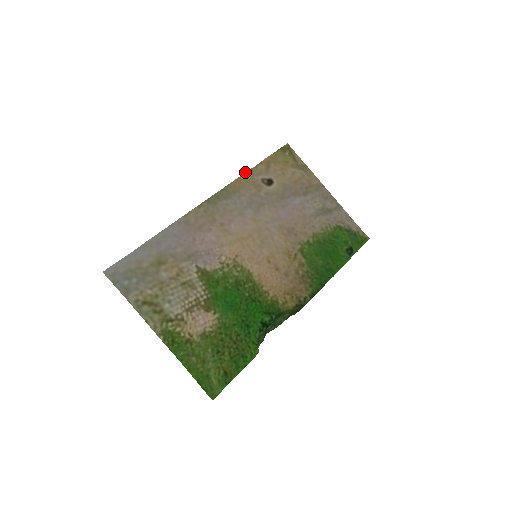
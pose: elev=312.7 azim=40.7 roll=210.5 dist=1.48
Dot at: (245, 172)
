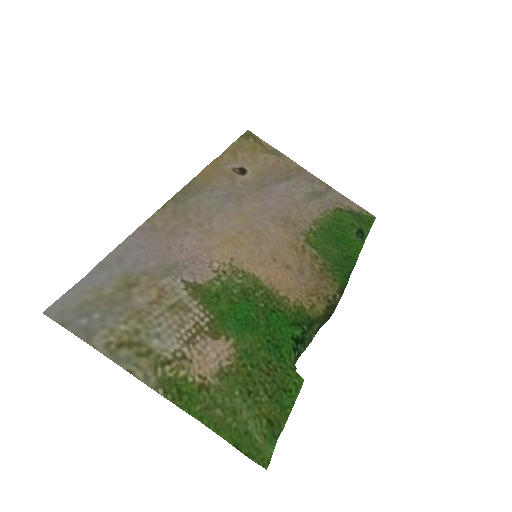
Dot at: (210, 163)
